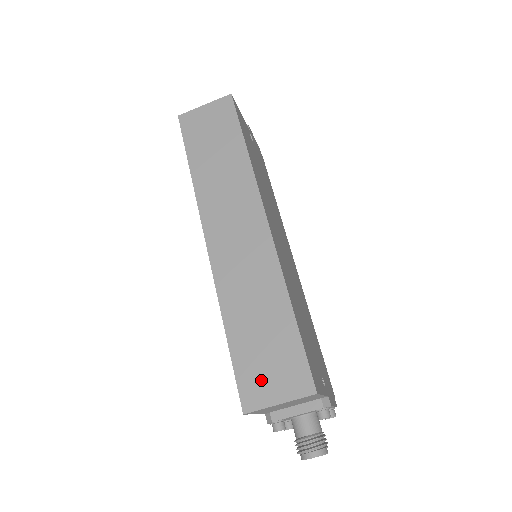
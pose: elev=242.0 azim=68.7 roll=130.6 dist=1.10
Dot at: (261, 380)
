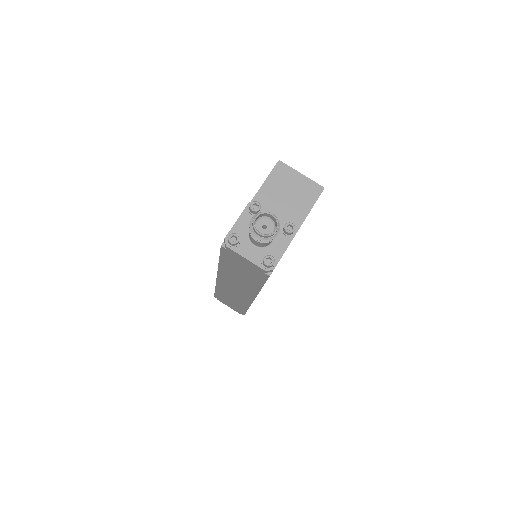
Dot at: occluded
